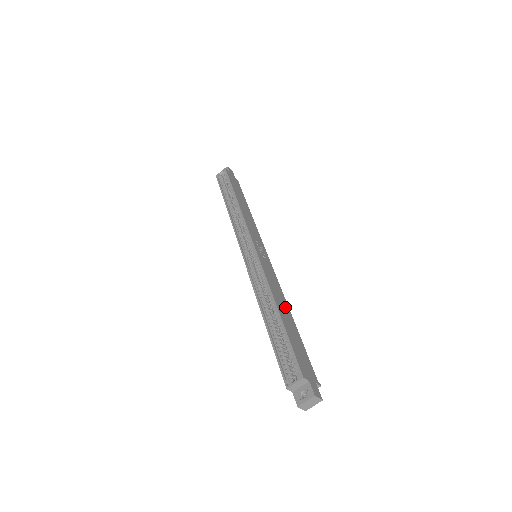
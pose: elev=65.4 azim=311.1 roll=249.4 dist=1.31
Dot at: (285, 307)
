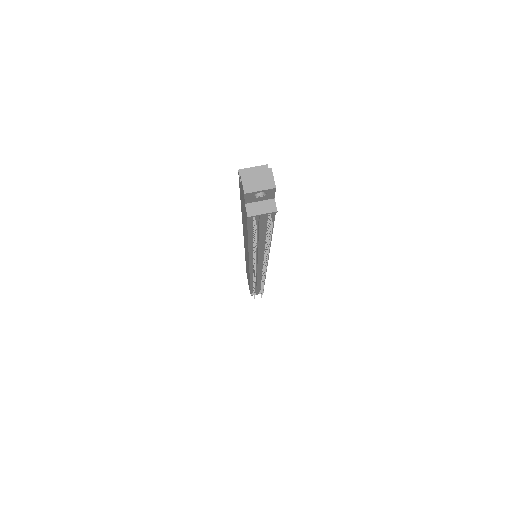
Dot at: occluded
